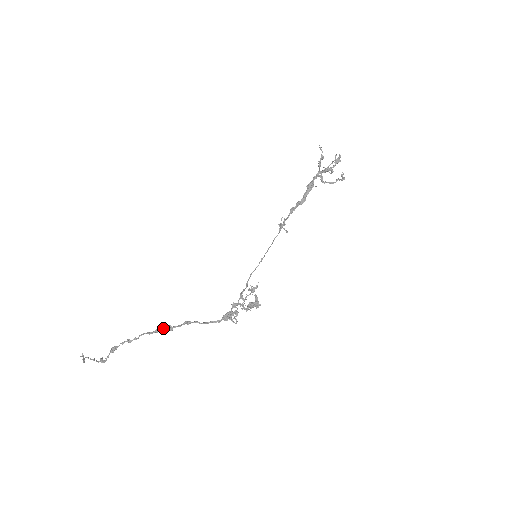
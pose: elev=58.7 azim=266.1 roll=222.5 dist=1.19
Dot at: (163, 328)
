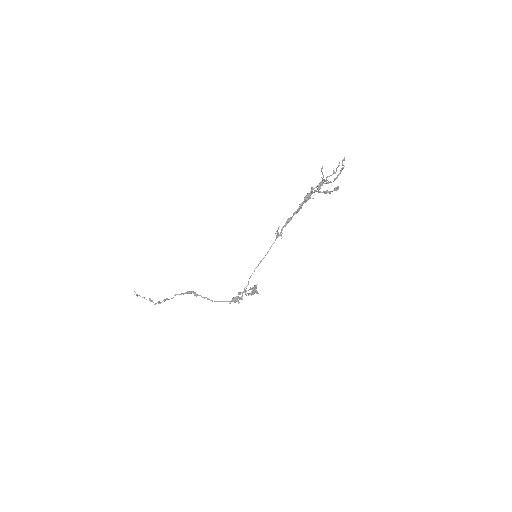
Dot at: (190, 293)
